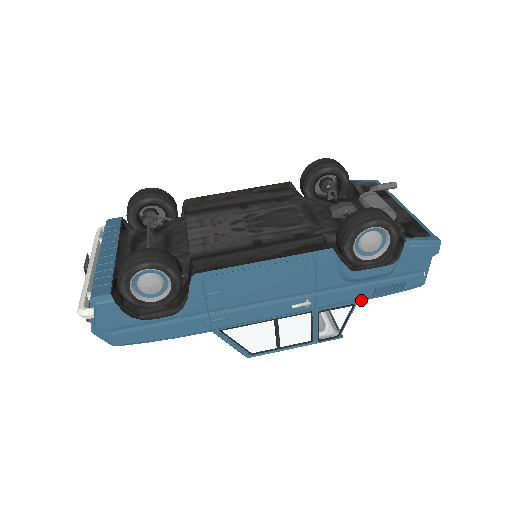
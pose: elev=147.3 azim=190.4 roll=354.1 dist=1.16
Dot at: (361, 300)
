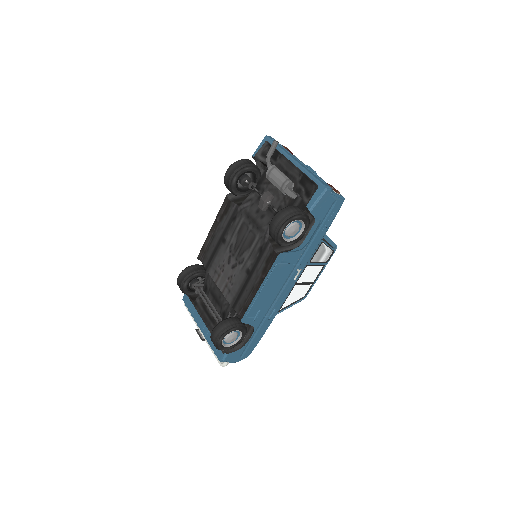
Dot at: occluded
